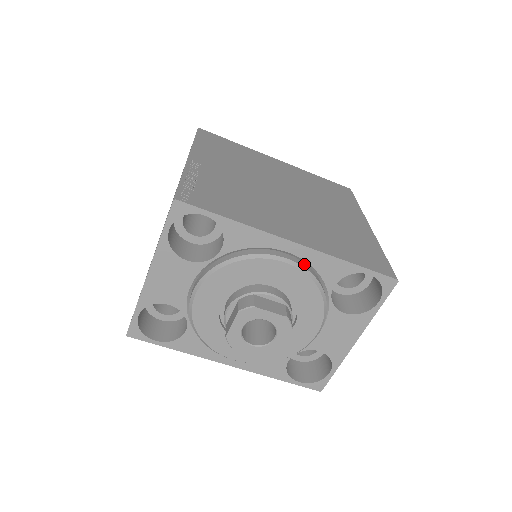
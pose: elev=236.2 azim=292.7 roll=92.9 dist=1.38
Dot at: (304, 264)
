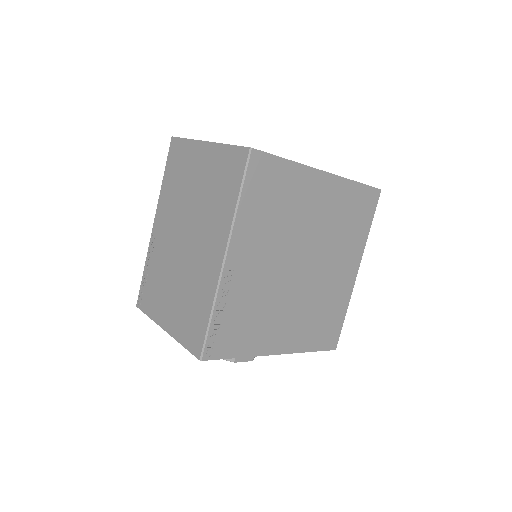
Dot at: occluded
